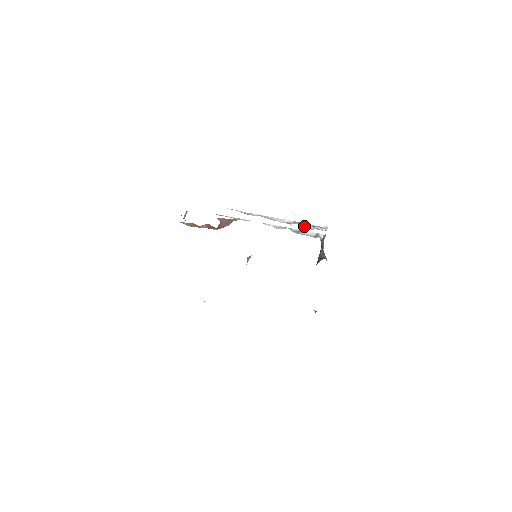
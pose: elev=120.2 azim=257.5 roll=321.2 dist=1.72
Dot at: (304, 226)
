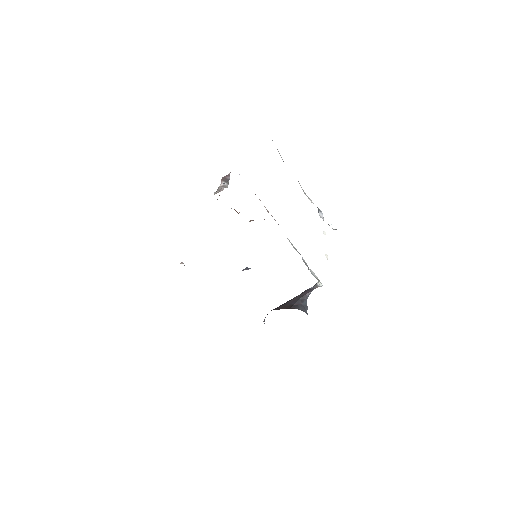
Dot at: occluded
